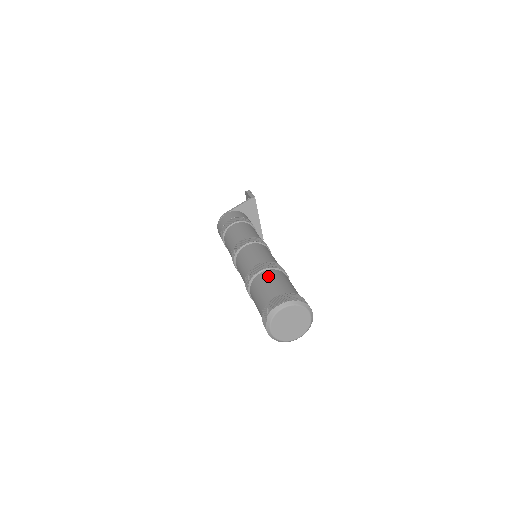
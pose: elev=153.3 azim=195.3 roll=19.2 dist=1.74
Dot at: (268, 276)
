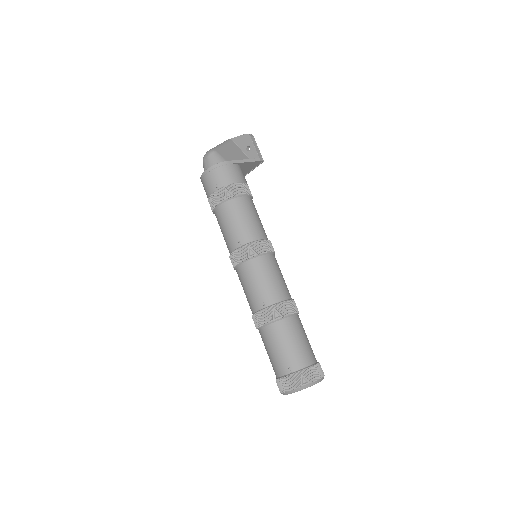
Dot at: (298, 327)
